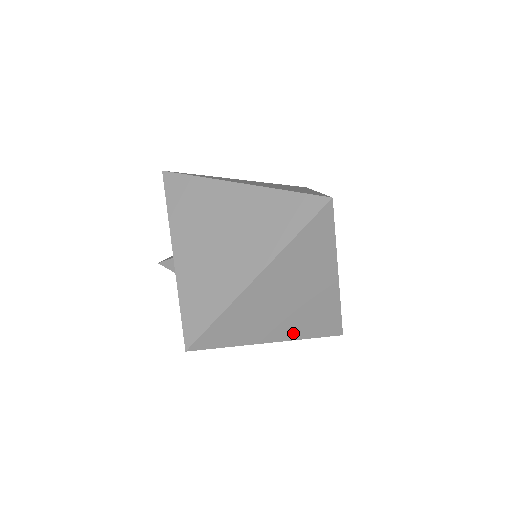
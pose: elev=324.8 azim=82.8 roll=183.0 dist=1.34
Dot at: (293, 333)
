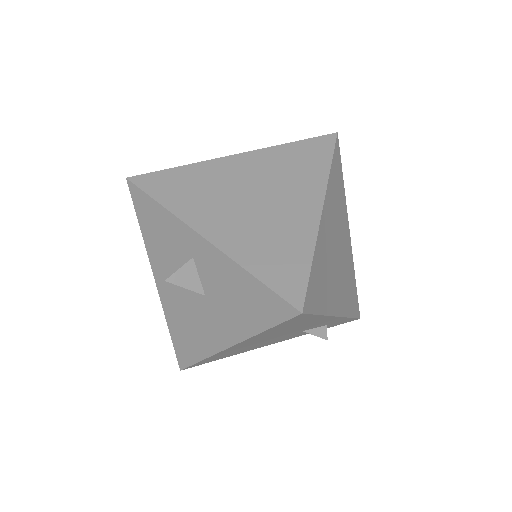
Dot at: (343, 306)
